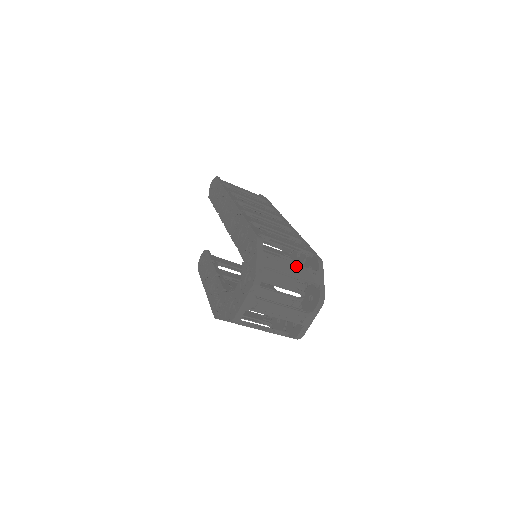
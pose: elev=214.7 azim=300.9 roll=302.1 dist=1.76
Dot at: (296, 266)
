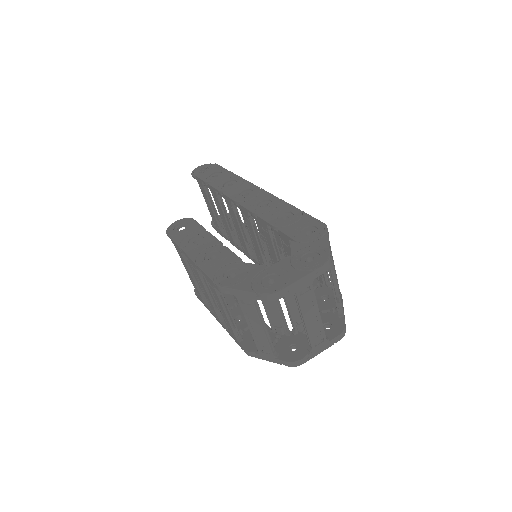
Dot at: occluded
